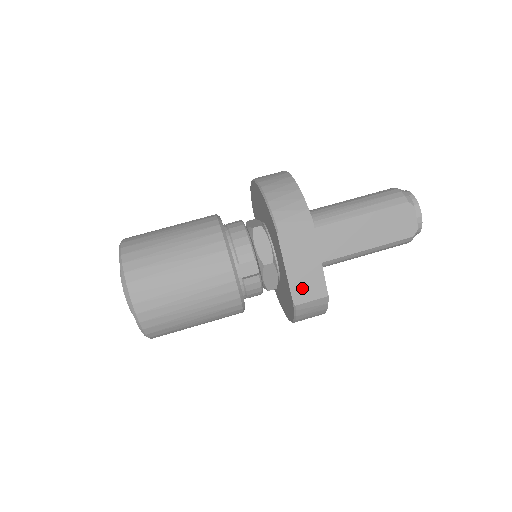
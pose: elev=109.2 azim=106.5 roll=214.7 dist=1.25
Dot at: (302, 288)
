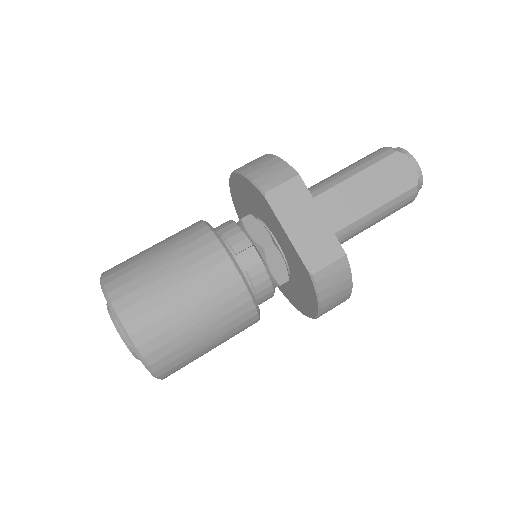
Dot at: (313, 252)
